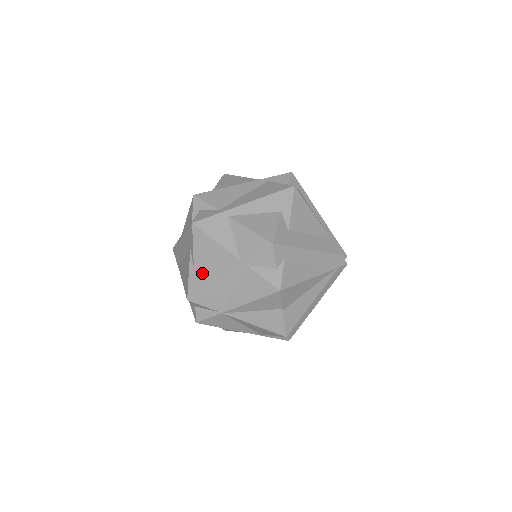
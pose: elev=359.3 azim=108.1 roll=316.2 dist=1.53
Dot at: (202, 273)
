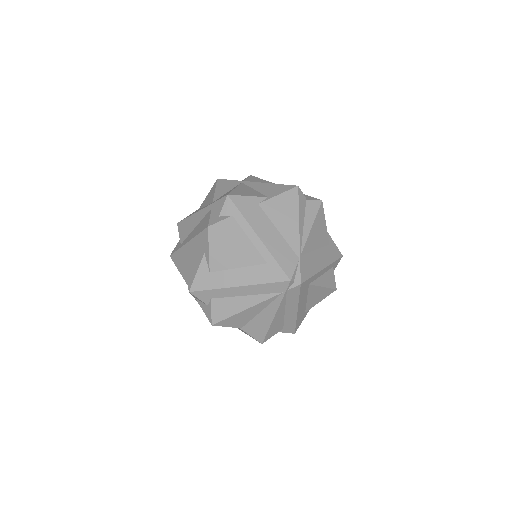
Dot at: occluded
